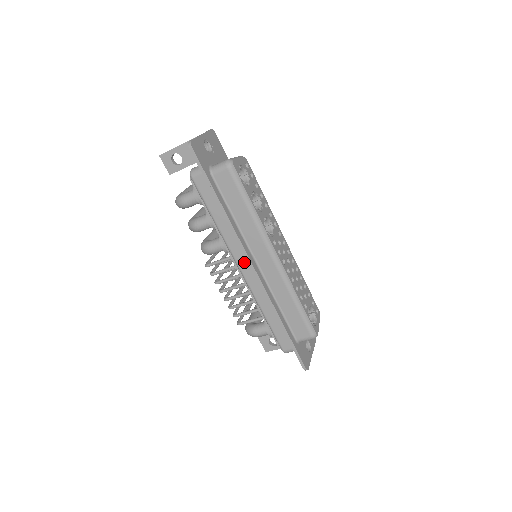
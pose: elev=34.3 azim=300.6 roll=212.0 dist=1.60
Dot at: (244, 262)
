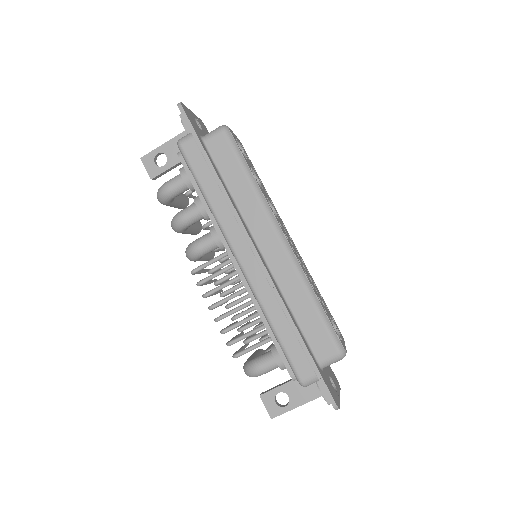
Dot at: (243, 247)
